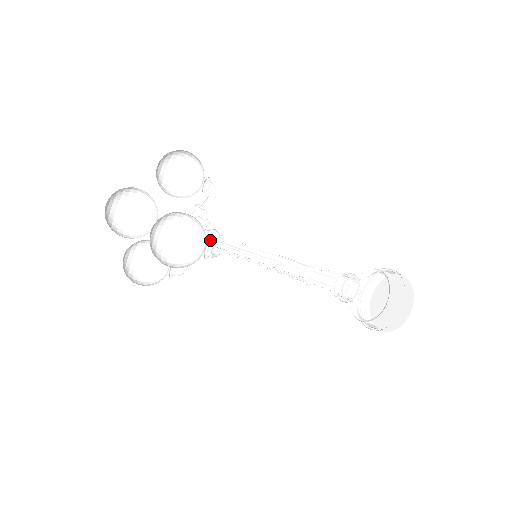
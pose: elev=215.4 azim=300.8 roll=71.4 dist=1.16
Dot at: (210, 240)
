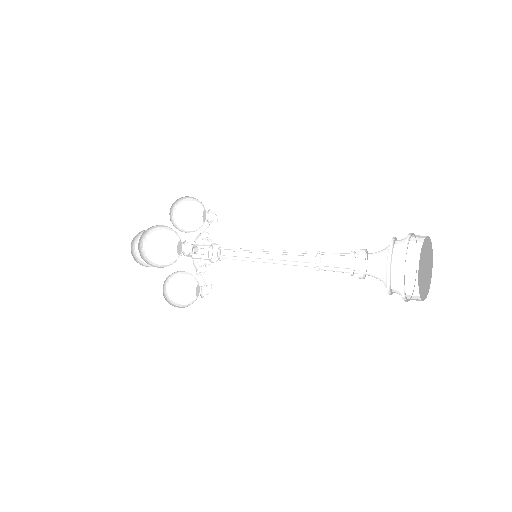
Dot at: occluded
